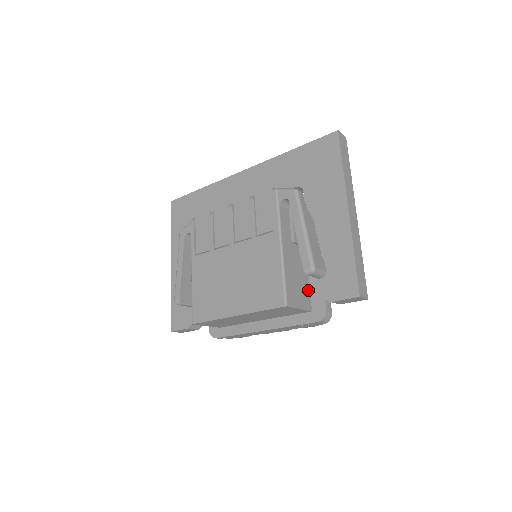
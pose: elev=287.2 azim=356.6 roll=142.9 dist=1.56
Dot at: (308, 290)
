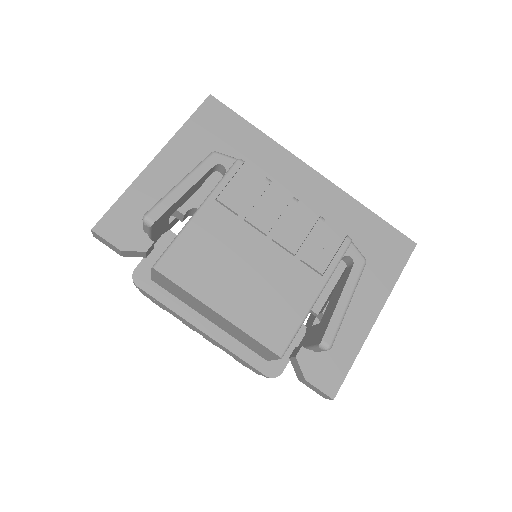
Dot at: occluded
